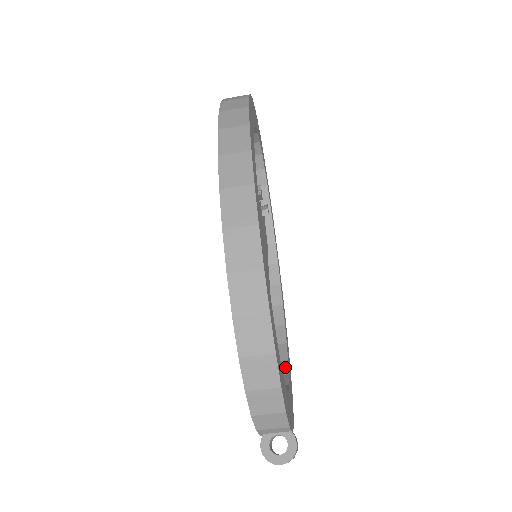
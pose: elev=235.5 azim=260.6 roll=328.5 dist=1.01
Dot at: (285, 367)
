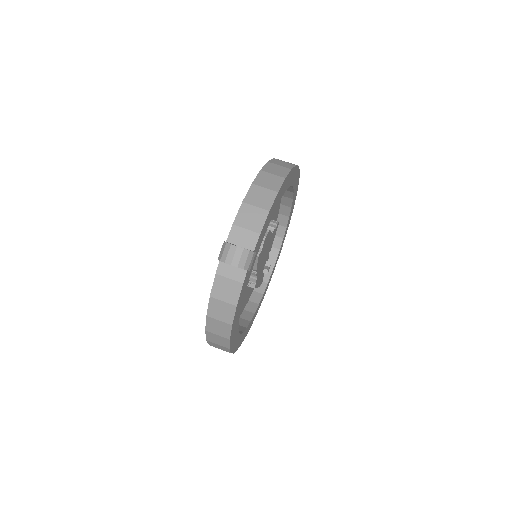
Dot at: occluded
